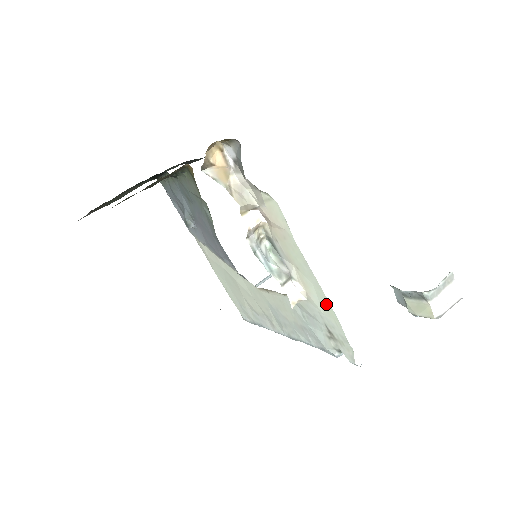
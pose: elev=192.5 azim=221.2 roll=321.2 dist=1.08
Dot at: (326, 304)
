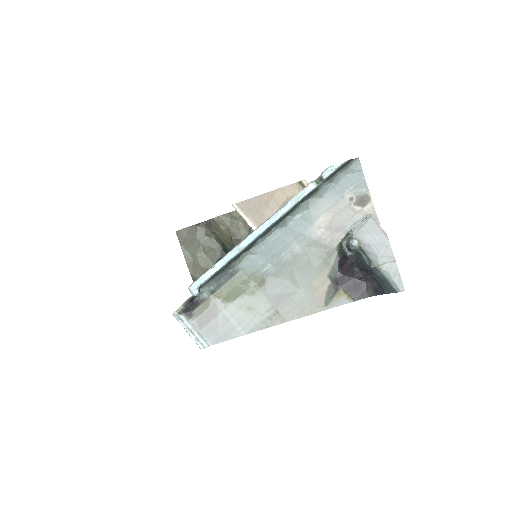
Dot at: occluded
